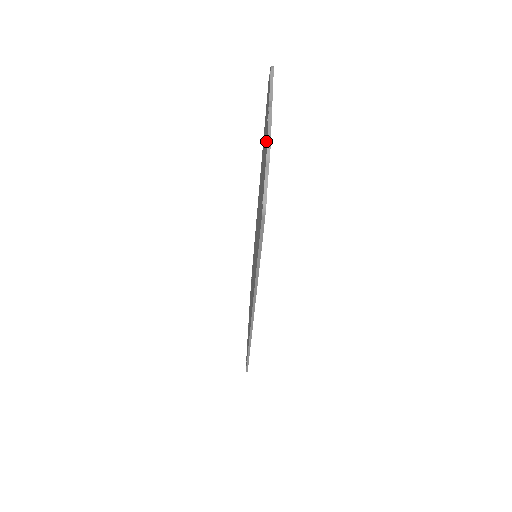
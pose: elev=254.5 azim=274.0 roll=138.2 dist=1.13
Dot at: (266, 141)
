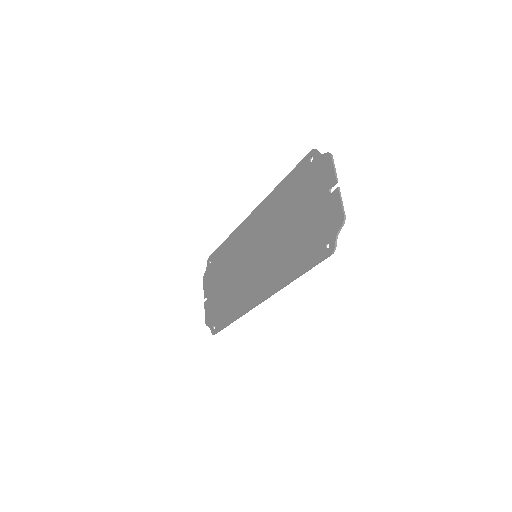
Dot at: (334, 207)
